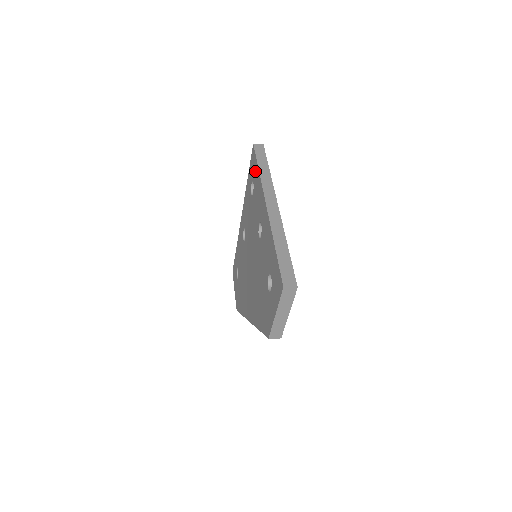
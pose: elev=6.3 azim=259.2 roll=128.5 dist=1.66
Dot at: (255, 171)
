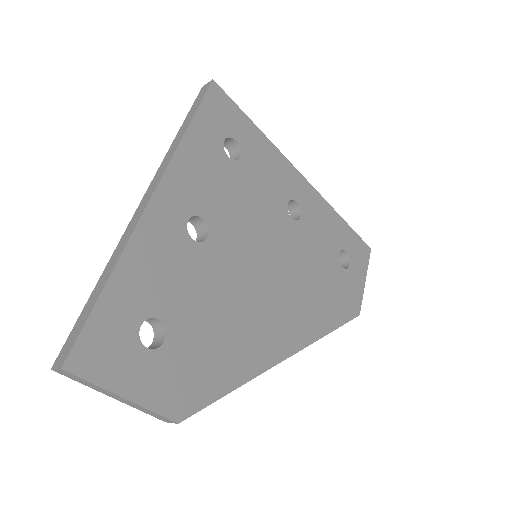
Dot at: occluded
